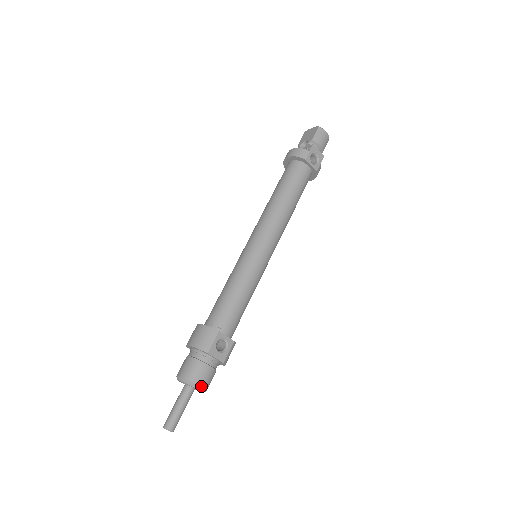
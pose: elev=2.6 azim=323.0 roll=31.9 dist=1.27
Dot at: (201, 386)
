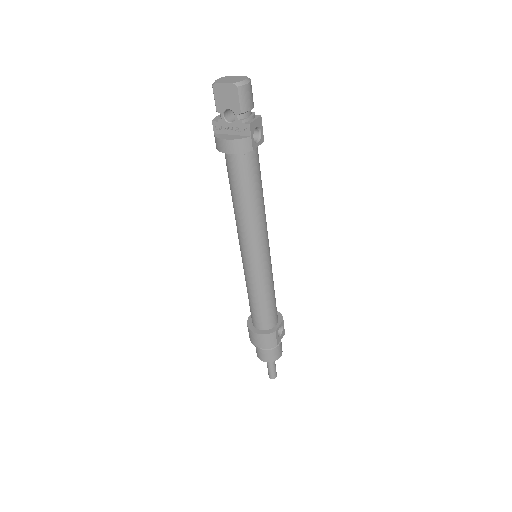
Dot at: (281, 355)
